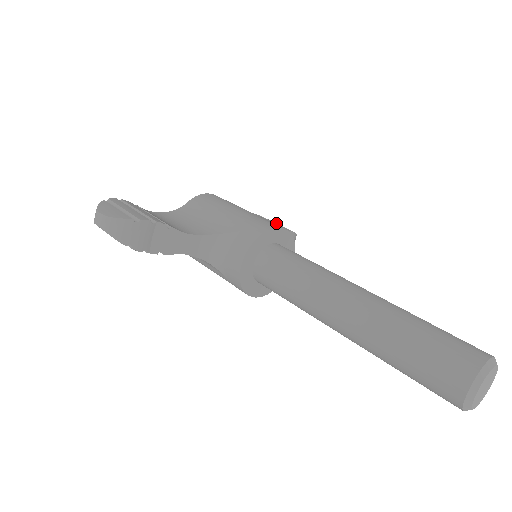
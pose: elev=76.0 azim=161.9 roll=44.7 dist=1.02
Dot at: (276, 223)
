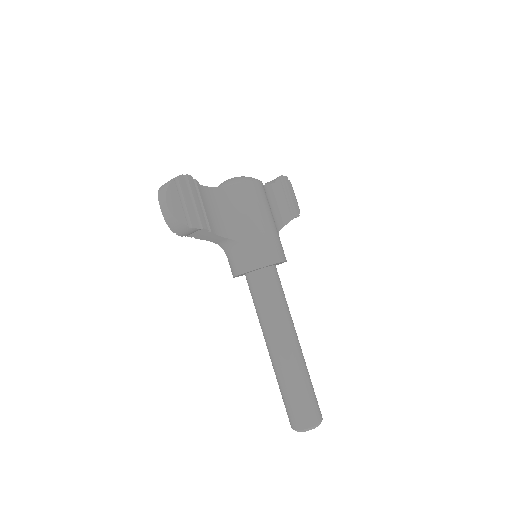
Dot at: (292, 197)
